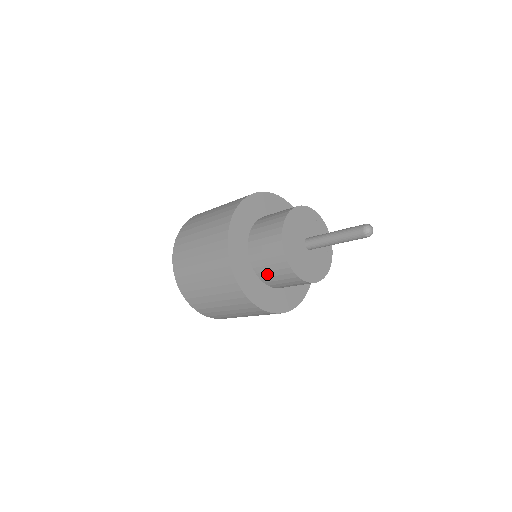
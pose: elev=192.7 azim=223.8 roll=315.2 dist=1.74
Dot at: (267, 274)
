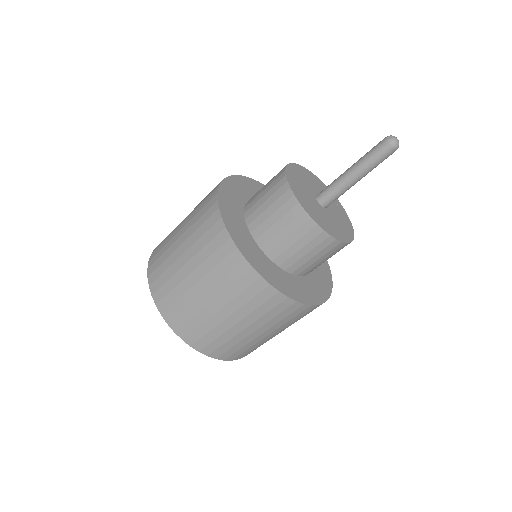
Dot at: (256, 196)
